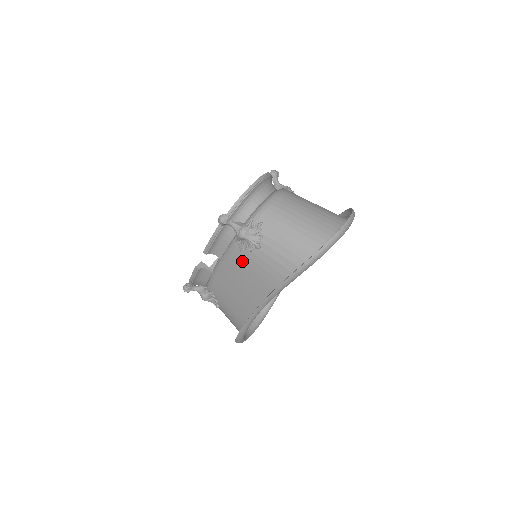
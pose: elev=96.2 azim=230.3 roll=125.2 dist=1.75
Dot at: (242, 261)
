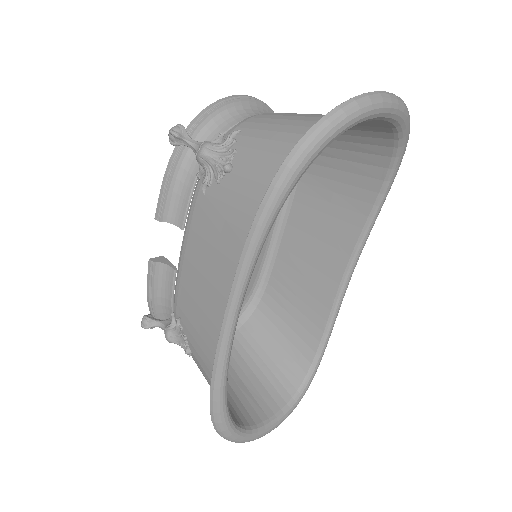
Dot at: (208, 213)
